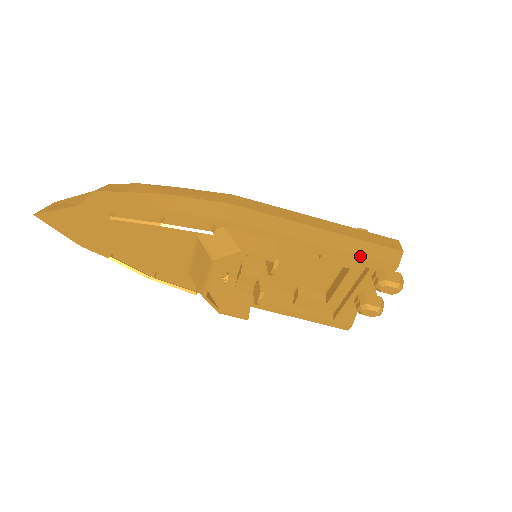
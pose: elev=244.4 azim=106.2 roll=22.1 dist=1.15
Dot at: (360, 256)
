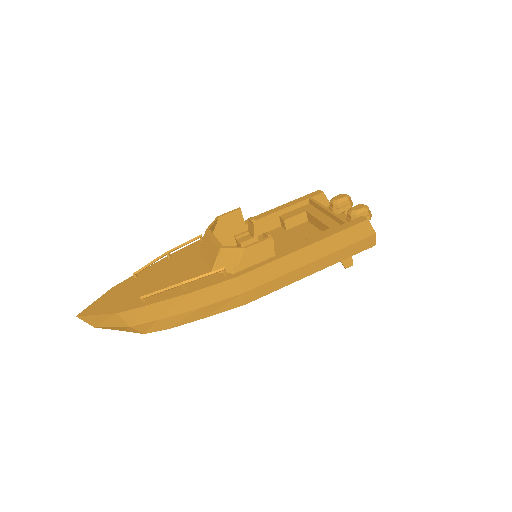
Dot at: (294, 200)
